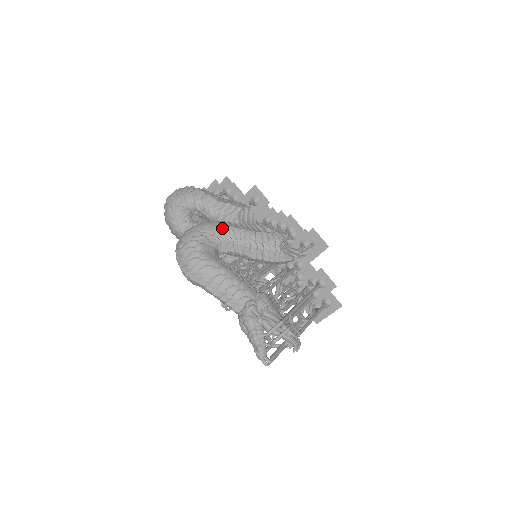
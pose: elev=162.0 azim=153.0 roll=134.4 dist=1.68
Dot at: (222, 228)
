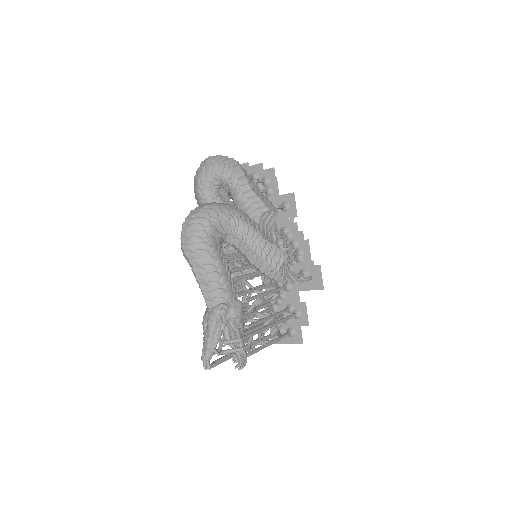
Dot at: (240, 221)
